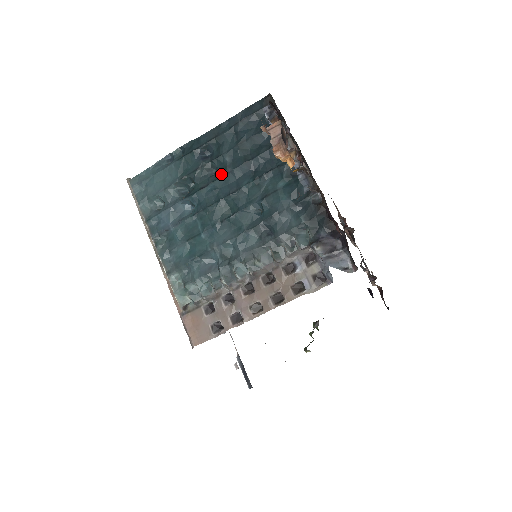
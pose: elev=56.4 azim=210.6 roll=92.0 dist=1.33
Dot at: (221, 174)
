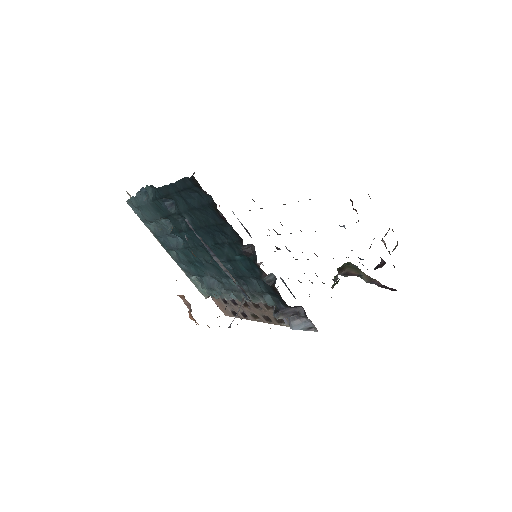
Dot at: (188, 228)
